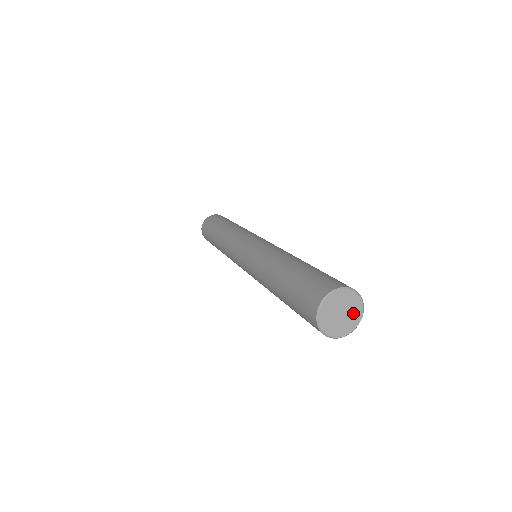
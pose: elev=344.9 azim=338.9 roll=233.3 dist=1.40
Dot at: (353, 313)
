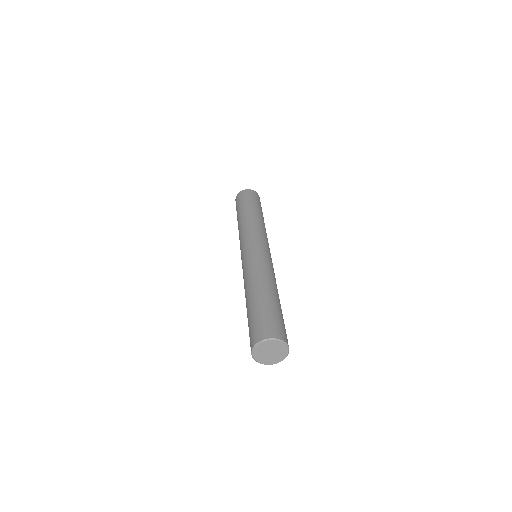
Dot at: (280, 350)
